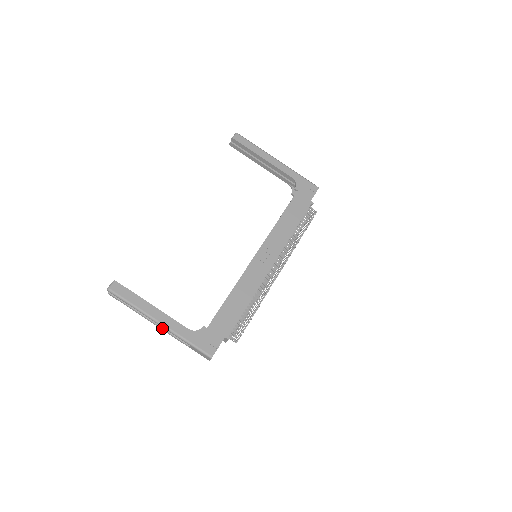
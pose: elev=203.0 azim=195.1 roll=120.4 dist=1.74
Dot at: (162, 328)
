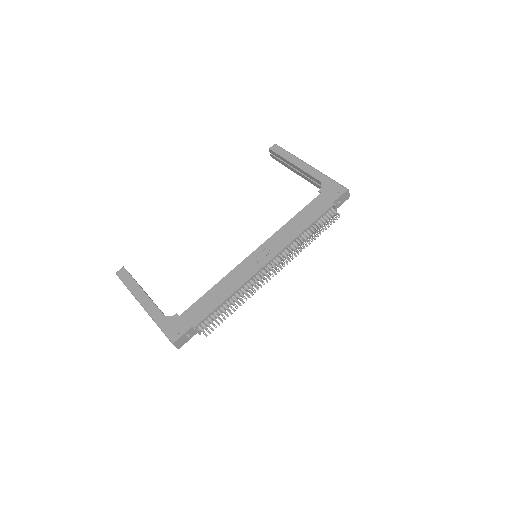
Dot at: occluded
